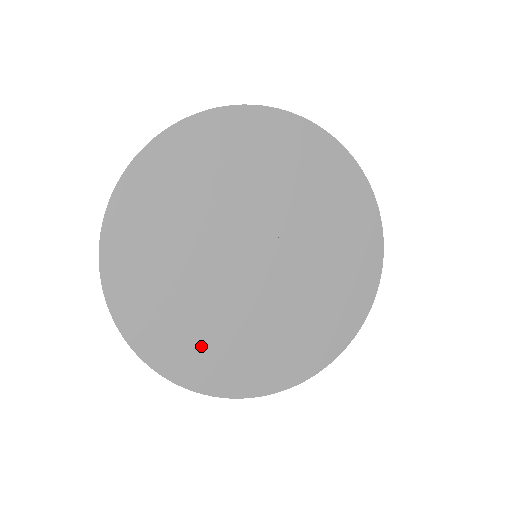
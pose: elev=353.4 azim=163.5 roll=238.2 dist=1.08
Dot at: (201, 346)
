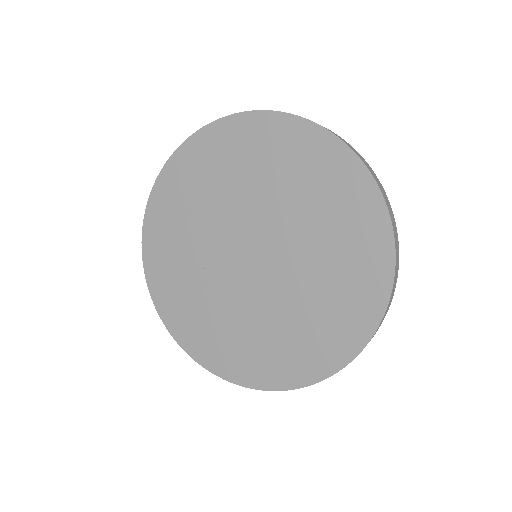
Dot at: (182, 294)
